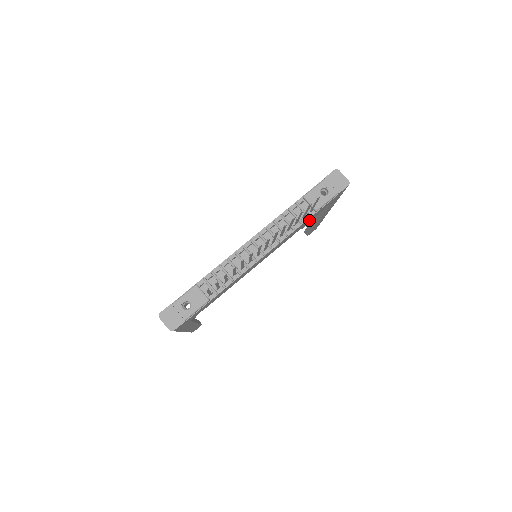
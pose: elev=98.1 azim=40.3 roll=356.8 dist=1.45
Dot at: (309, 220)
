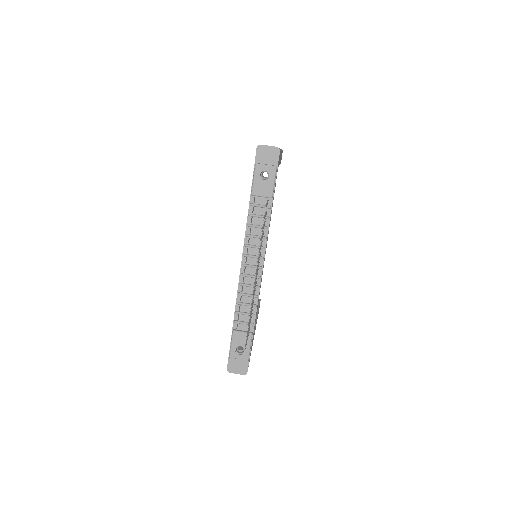
Dot at: occluded
